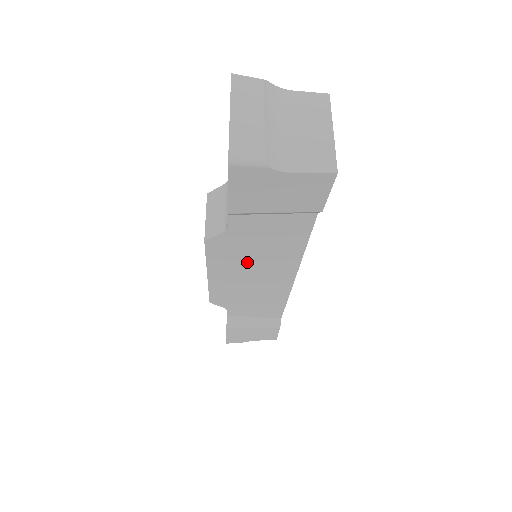
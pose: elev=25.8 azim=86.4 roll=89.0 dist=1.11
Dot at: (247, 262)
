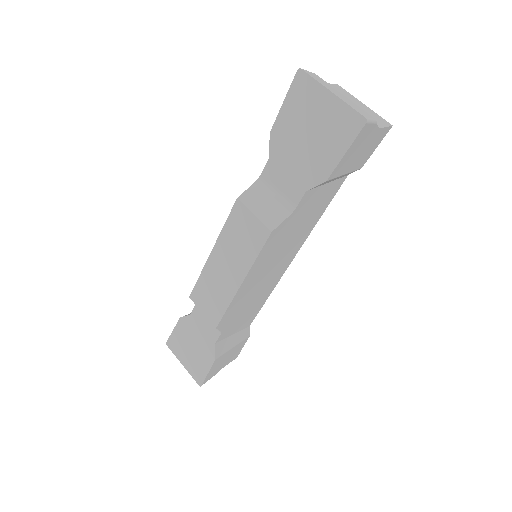
Dot at: (278, 251)
